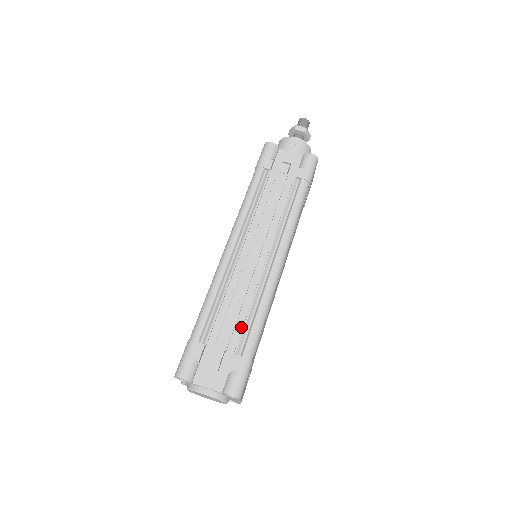
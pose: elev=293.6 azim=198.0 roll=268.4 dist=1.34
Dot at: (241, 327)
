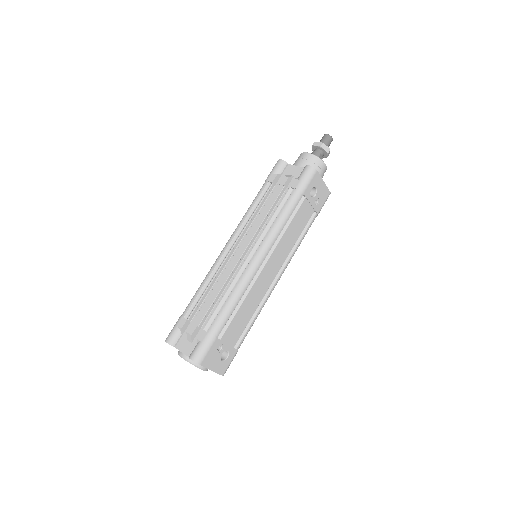
Dot at: (217, 310)
